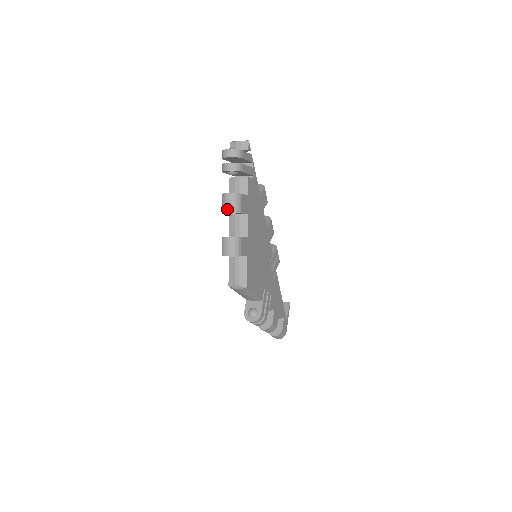
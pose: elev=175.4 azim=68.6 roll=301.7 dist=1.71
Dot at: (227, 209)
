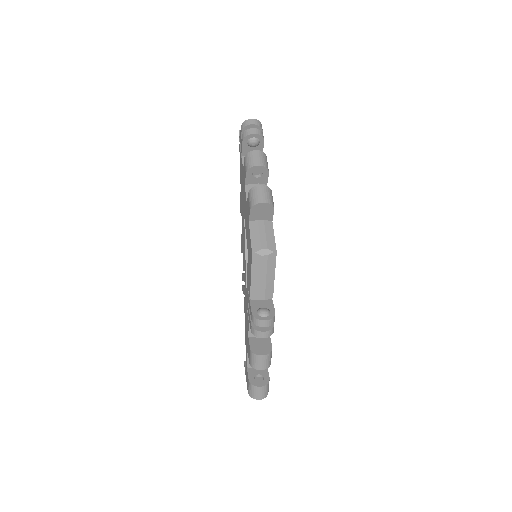
Dot at: (257, 162)
